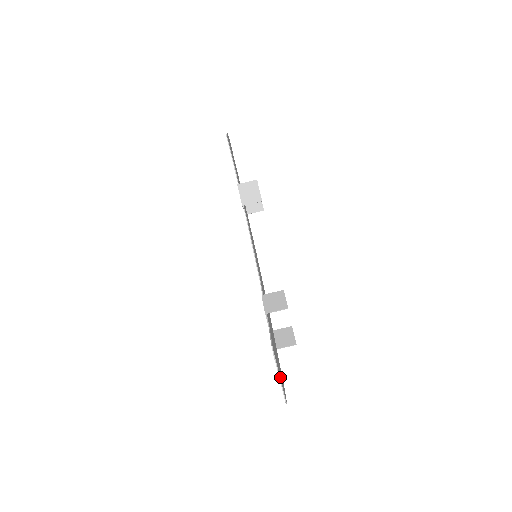
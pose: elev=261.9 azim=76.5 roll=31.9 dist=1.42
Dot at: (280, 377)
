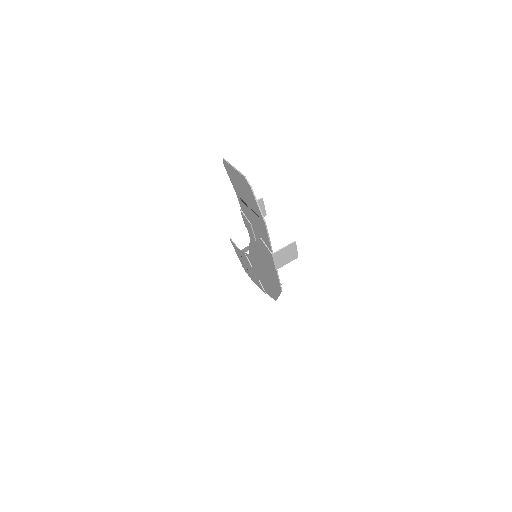
Dot at: (237, 175)
